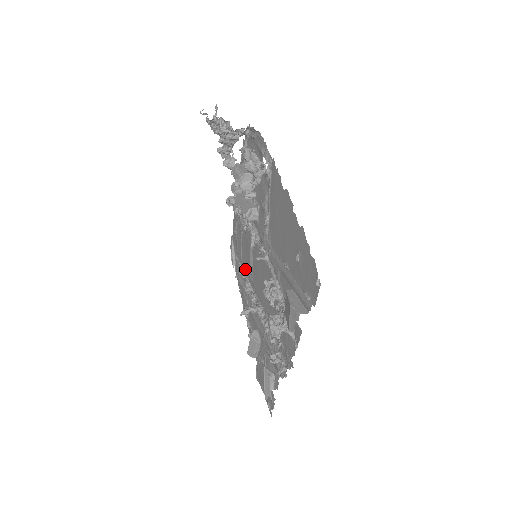
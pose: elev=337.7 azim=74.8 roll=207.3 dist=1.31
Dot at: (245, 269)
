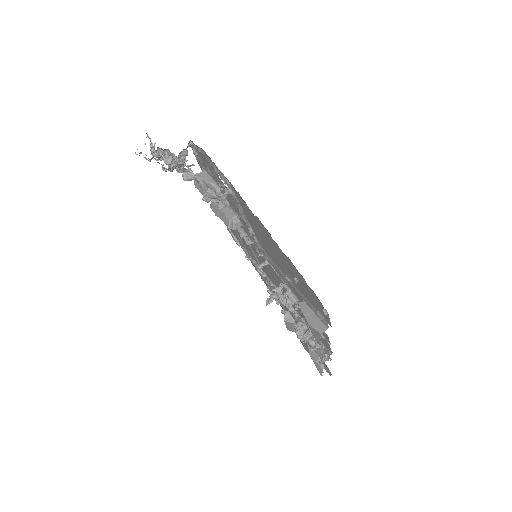
Dot at: (251, 255)
